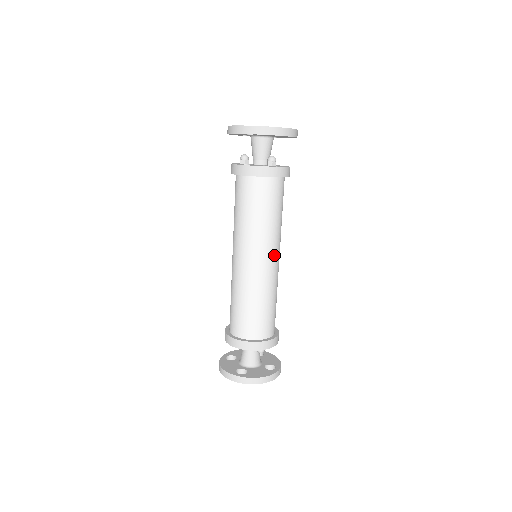
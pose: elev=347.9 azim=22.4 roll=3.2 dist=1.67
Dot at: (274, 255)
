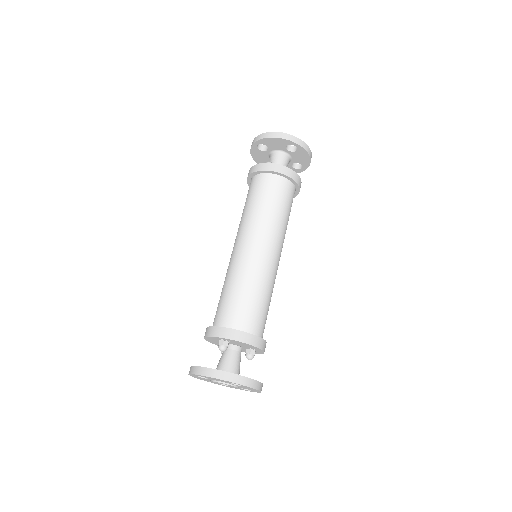
Dot at: occluded
